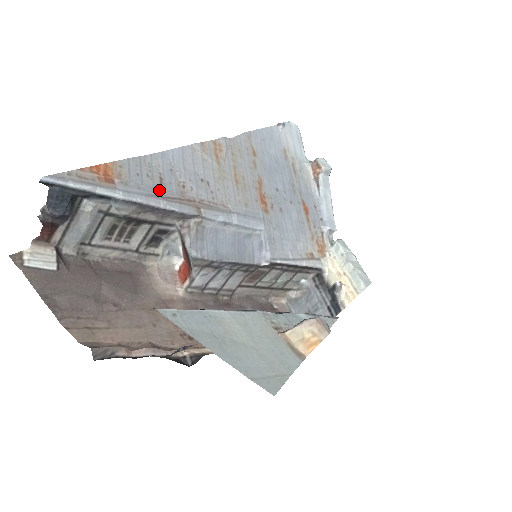
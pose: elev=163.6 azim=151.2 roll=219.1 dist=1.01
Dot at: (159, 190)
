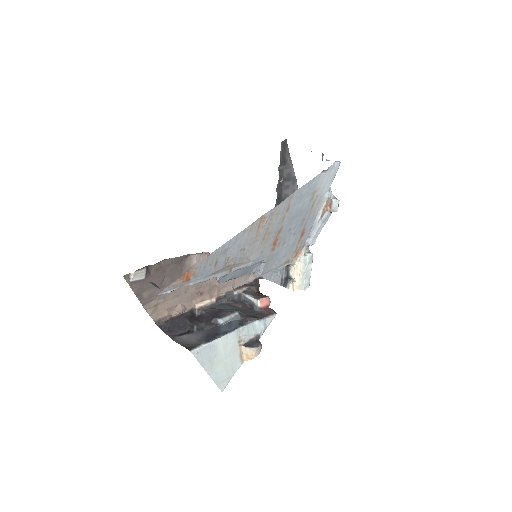
Dot at: (213, 270)
